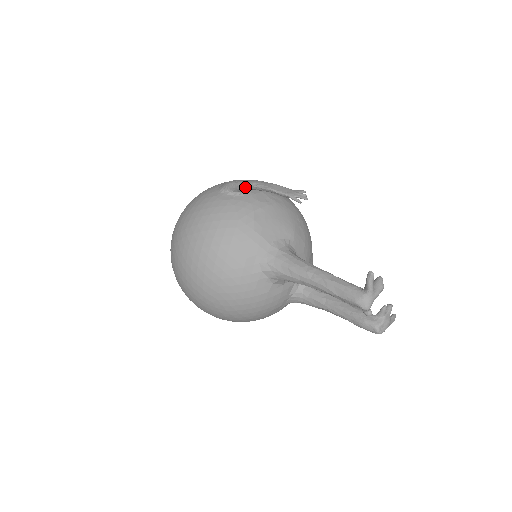
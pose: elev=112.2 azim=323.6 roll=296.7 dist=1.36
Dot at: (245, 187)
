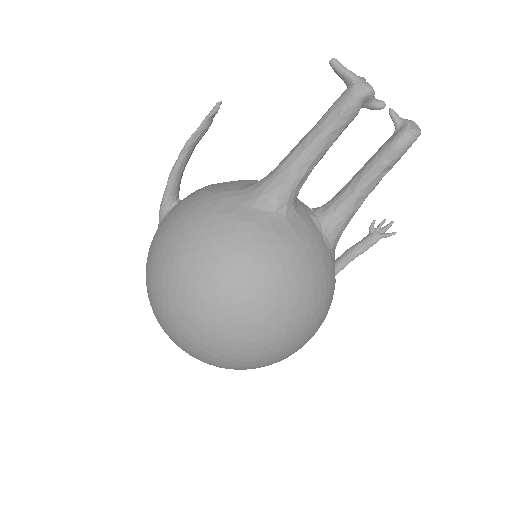
Dot at: (171, 180)
